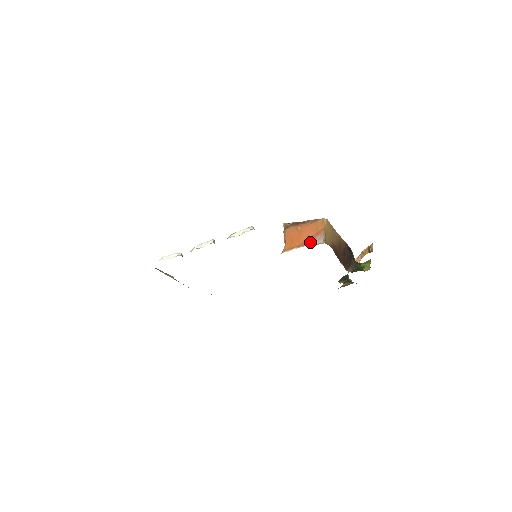
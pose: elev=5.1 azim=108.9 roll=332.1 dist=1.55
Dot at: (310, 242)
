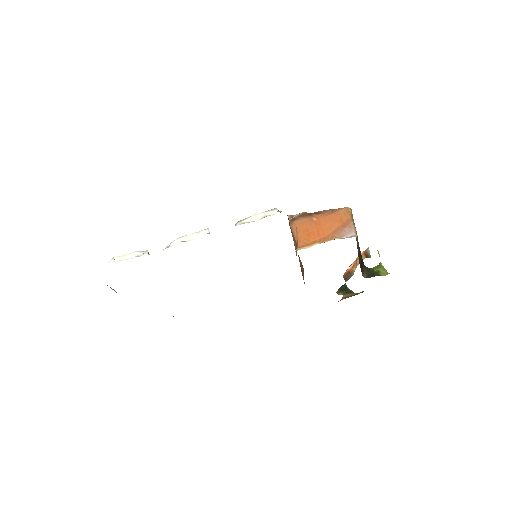
Dot at: (337, 235)
